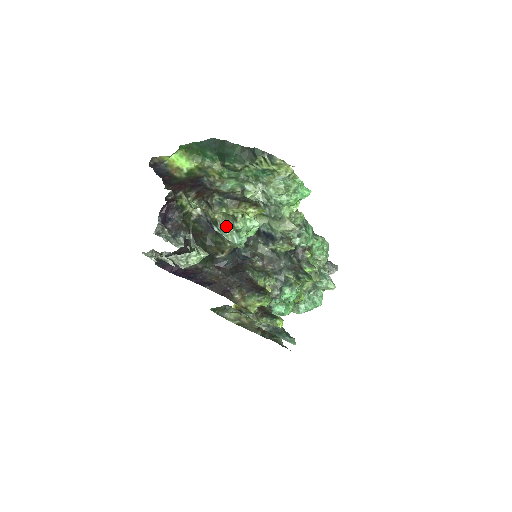
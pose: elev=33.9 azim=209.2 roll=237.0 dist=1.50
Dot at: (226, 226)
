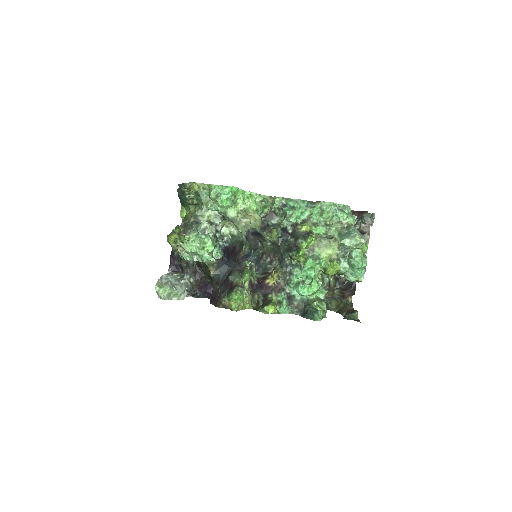
Dot at: (185, 254)
